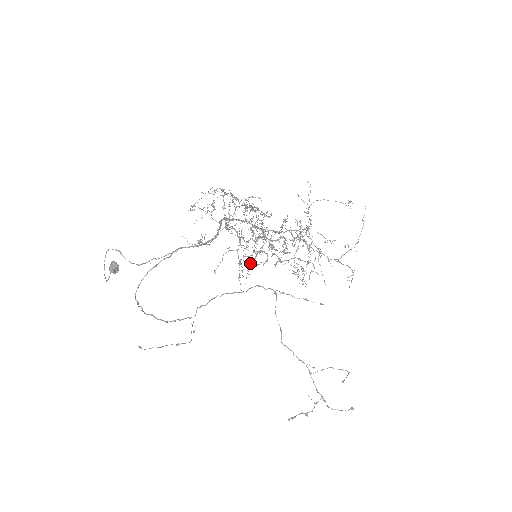
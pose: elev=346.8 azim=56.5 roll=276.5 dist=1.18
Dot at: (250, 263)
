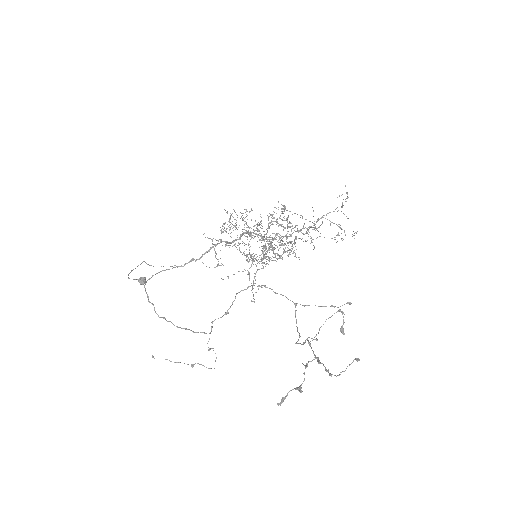
Dot at: (235, 244)
